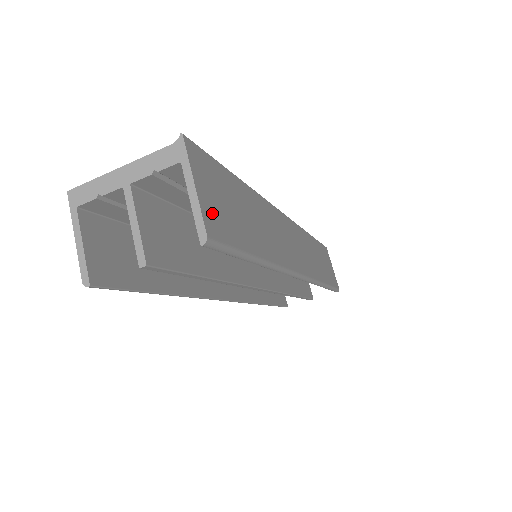
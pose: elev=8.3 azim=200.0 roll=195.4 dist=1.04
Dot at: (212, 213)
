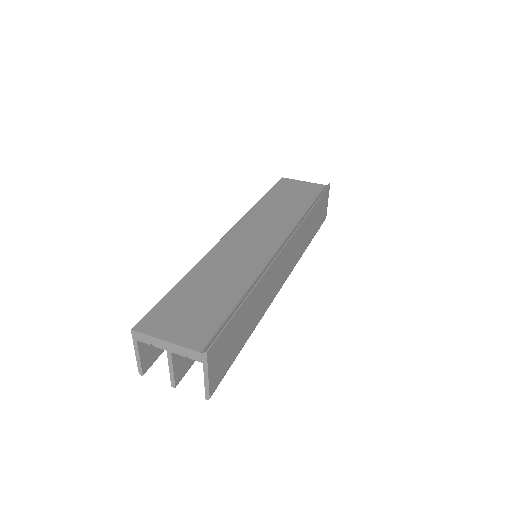
Dot at: (216, 375)
